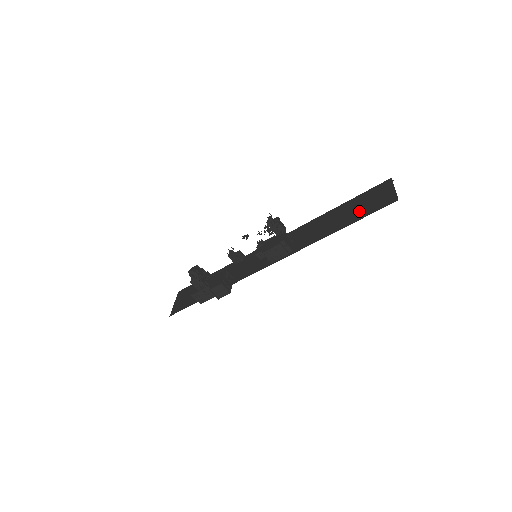
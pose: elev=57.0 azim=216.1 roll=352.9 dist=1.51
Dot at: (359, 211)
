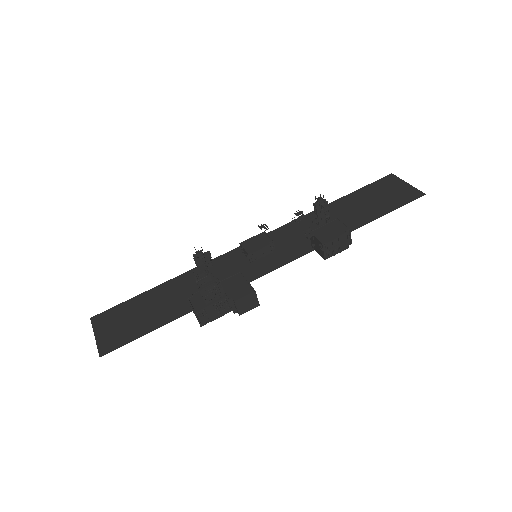
Dot at: (378, 204)
